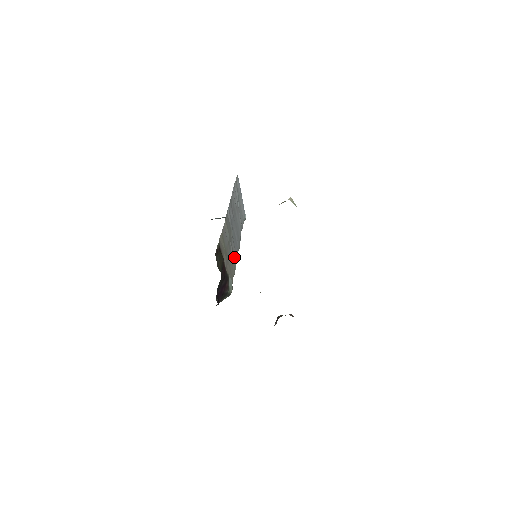
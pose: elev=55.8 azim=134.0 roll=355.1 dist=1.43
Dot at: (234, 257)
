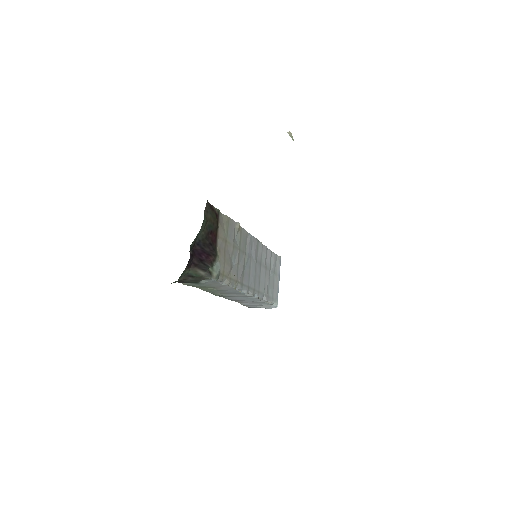
Dot at: (238, 275)
